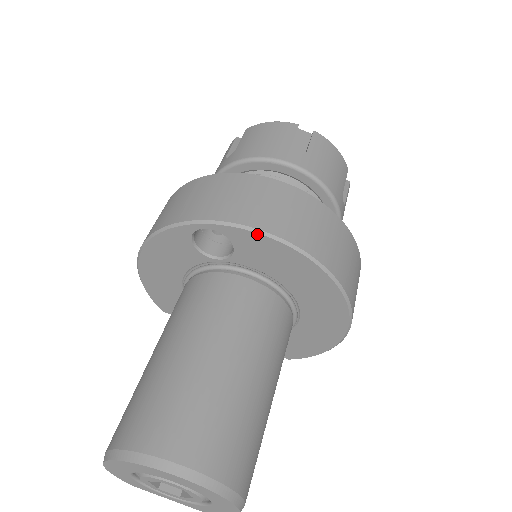
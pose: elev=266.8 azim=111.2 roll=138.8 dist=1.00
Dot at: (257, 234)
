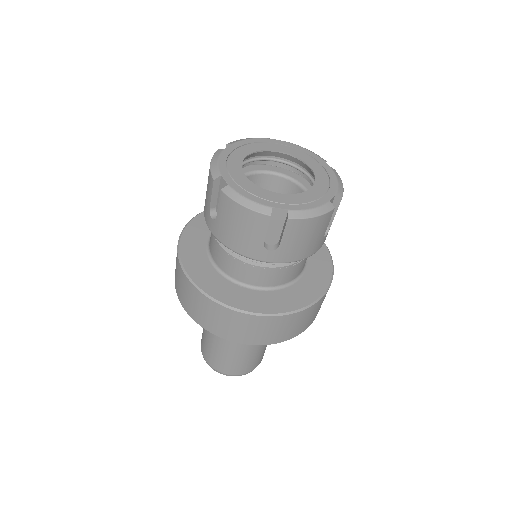
Dot at: (240, 342)
